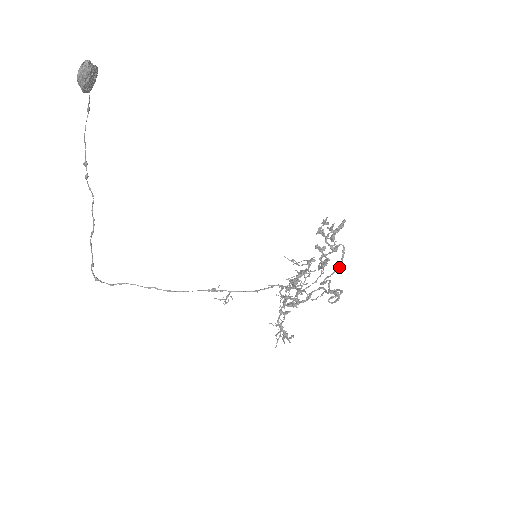
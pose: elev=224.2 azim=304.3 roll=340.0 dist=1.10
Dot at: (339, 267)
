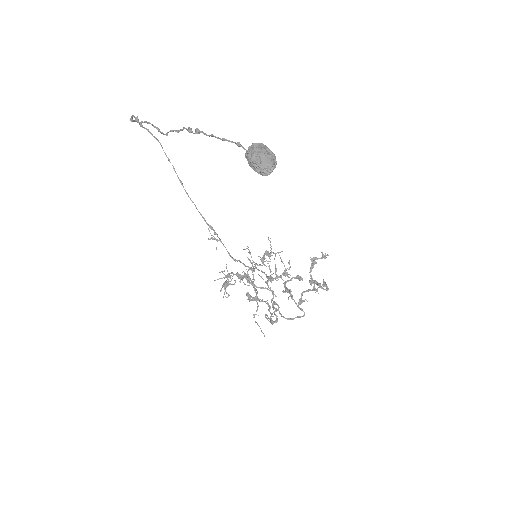
Dot at: occluded
